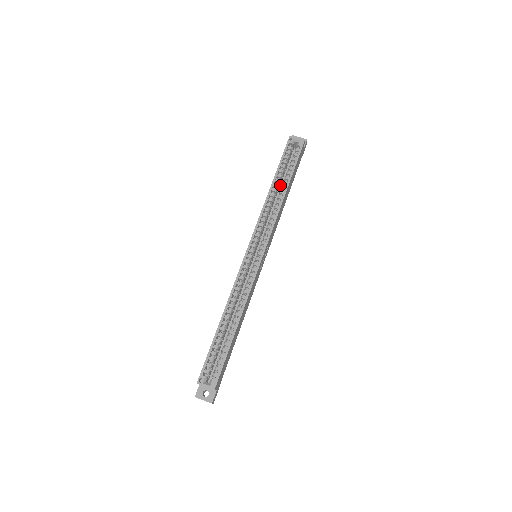
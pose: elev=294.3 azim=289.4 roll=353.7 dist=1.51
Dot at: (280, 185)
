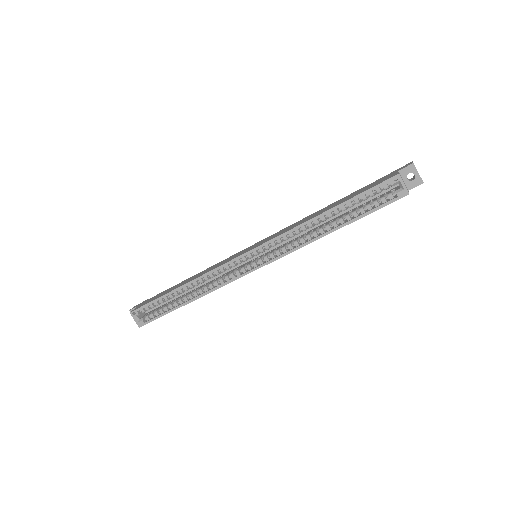
Dot at: occluded
